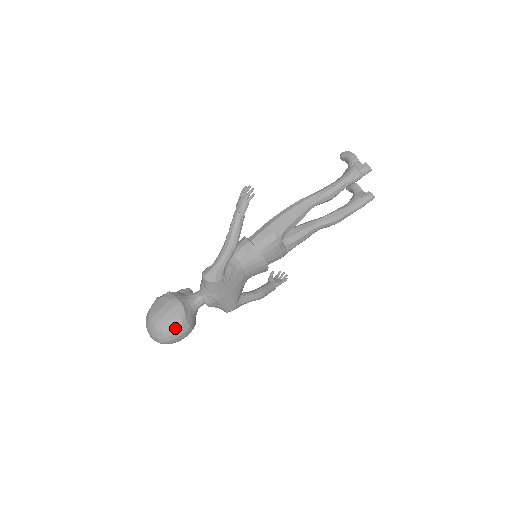
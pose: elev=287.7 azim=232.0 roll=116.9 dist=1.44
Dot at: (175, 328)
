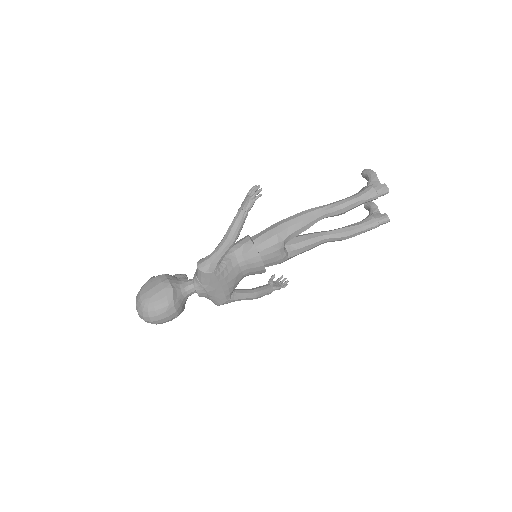
Dot at: (161, 310)
